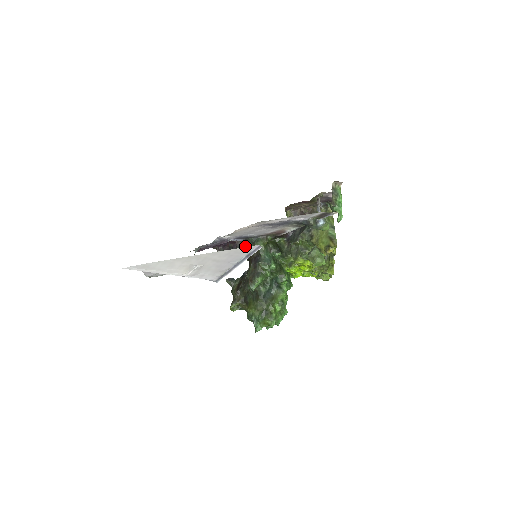
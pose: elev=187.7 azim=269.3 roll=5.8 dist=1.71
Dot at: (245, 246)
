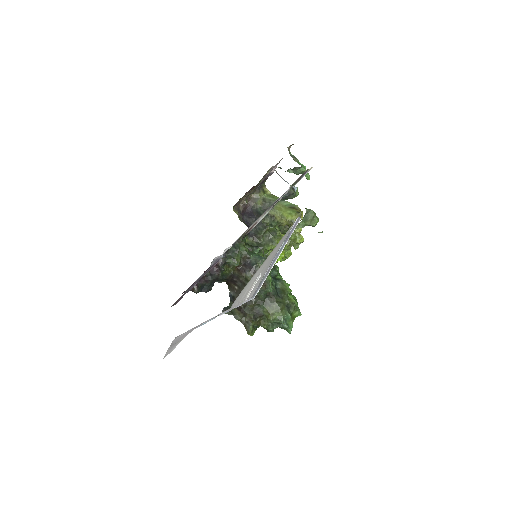
Dot at: (230, 260)
